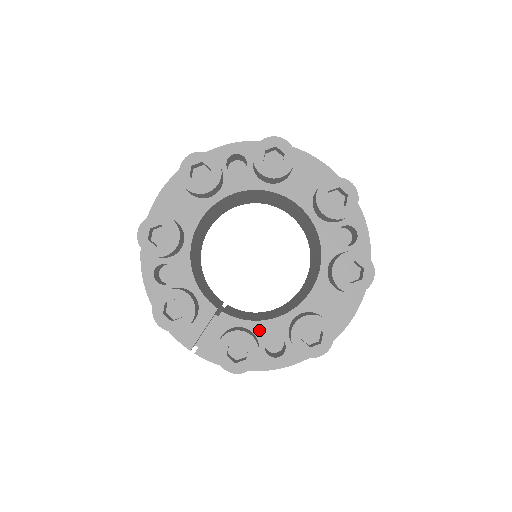
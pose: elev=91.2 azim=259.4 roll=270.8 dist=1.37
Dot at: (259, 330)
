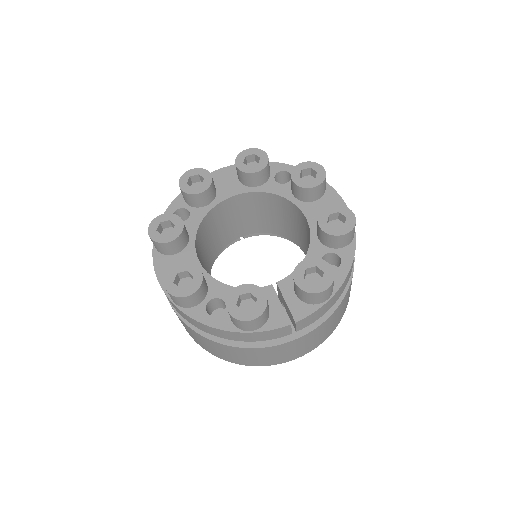
Dot at: occluded
